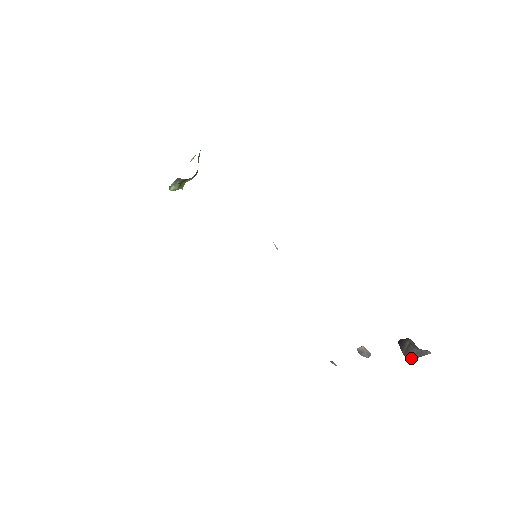
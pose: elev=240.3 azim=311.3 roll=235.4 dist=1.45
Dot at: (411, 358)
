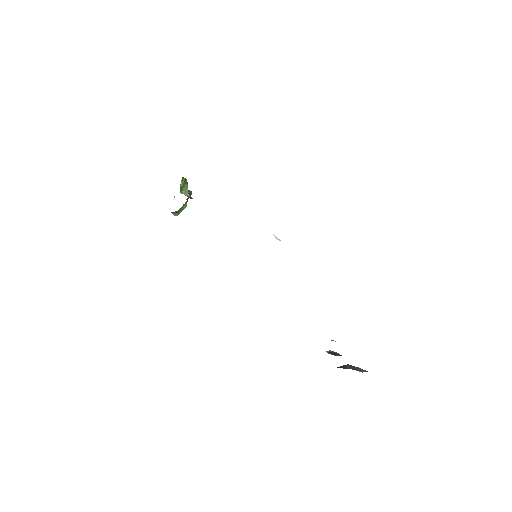
Dot at: (360, 371)
